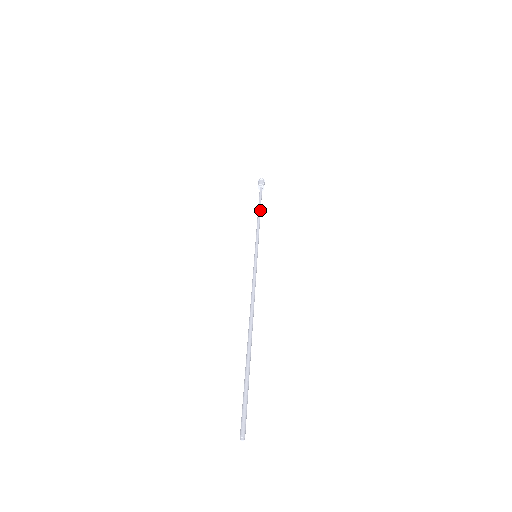
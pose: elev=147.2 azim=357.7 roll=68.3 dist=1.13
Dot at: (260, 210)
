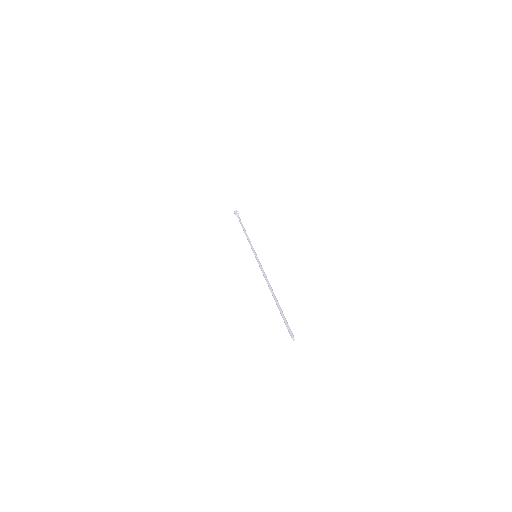
Dot at: (244, 229)
